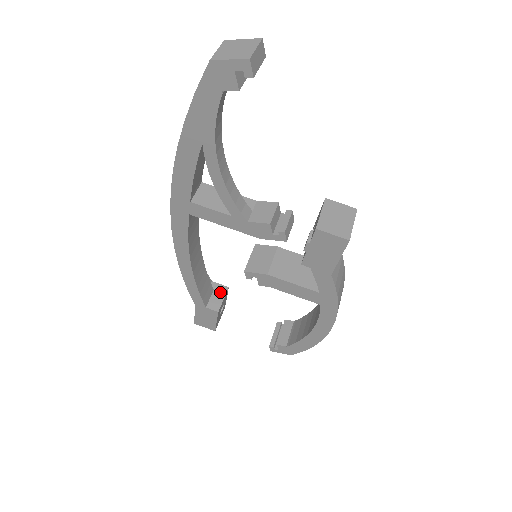
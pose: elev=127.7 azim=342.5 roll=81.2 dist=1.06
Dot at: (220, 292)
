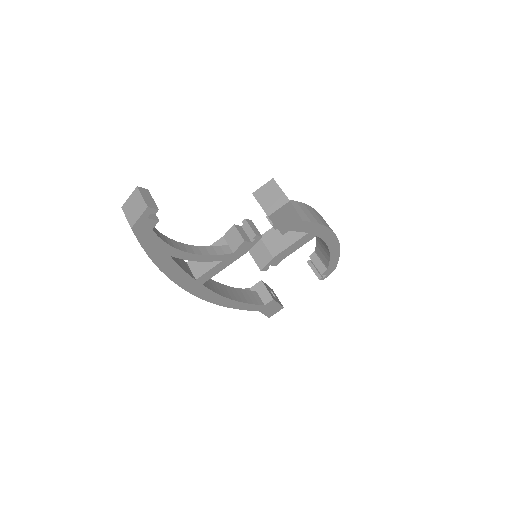
Dot at: (261, 288)
